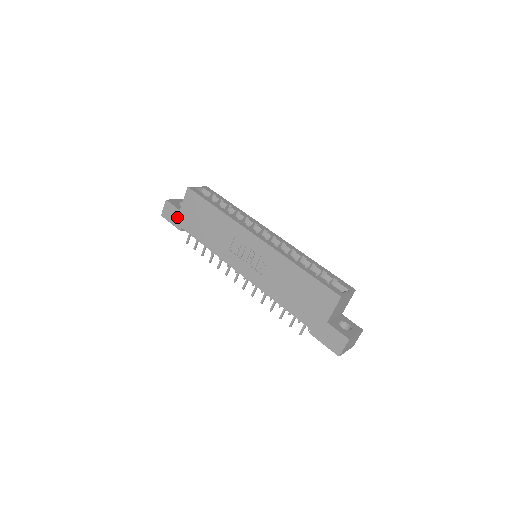
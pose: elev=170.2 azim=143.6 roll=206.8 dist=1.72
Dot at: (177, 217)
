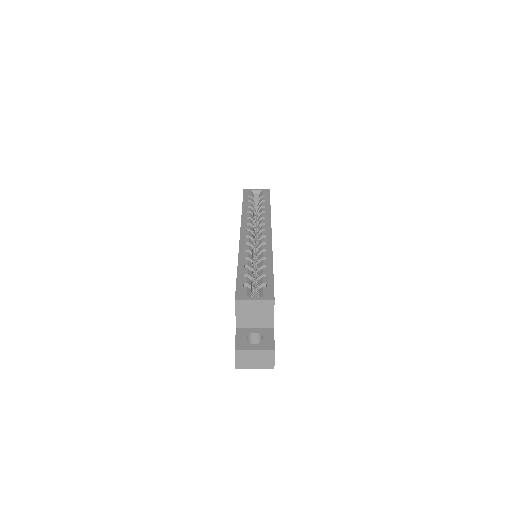
Dot at: occluded
